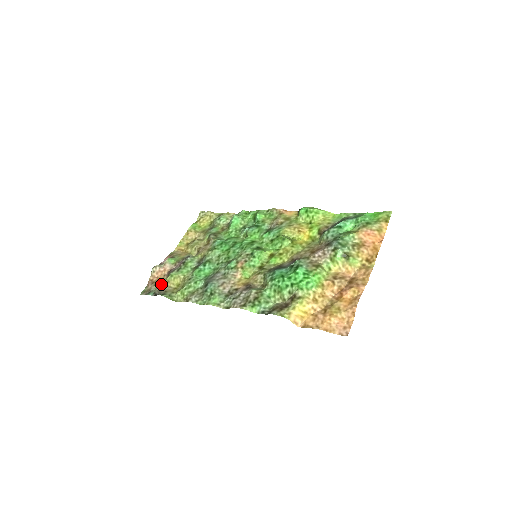
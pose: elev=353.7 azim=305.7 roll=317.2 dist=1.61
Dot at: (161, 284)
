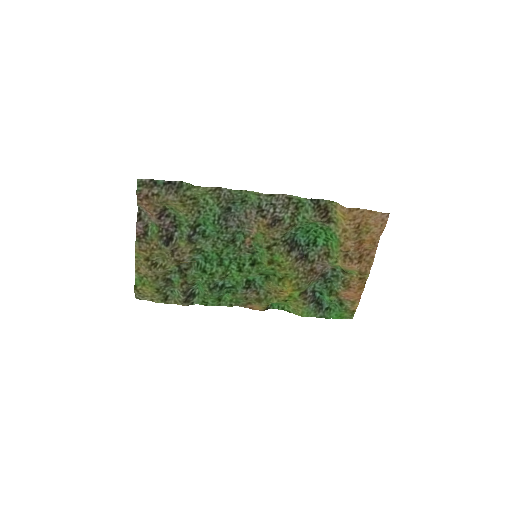
Dot at: (159, 199)
